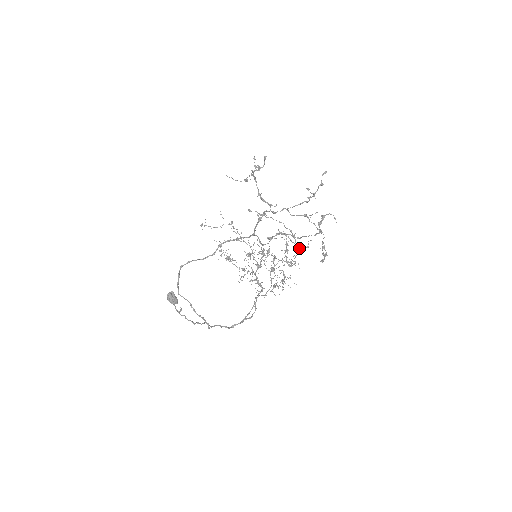
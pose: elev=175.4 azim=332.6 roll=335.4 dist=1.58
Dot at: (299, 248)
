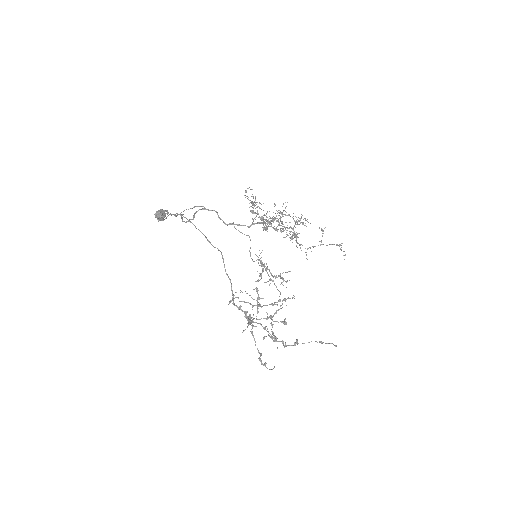
Dot at: (273, 305)
